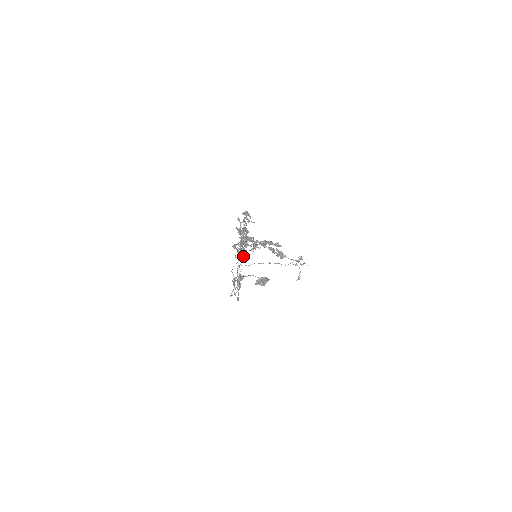
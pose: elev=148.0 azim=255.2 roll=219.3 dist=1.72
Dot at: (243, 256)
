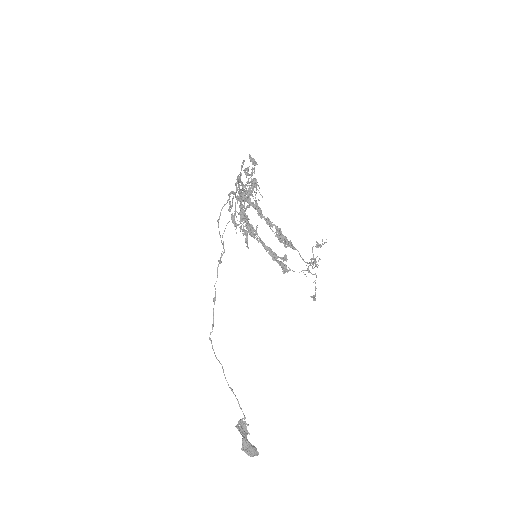
Dot at: (246, 190)
